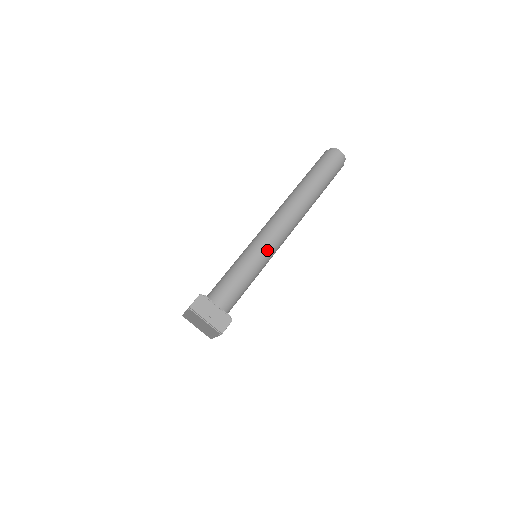
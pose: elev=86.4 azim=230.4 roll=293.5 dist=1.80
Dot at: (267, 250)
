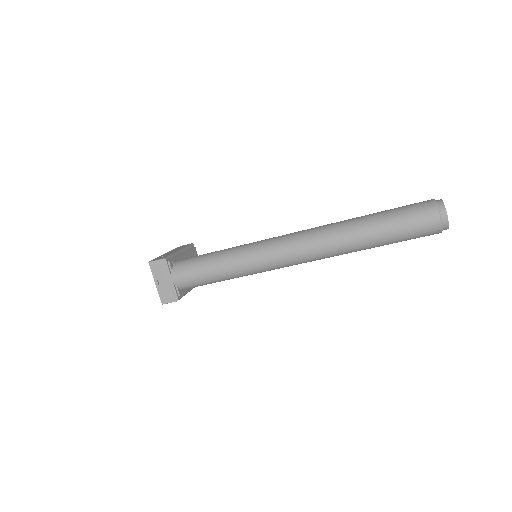
Dot at: (257, 265)
